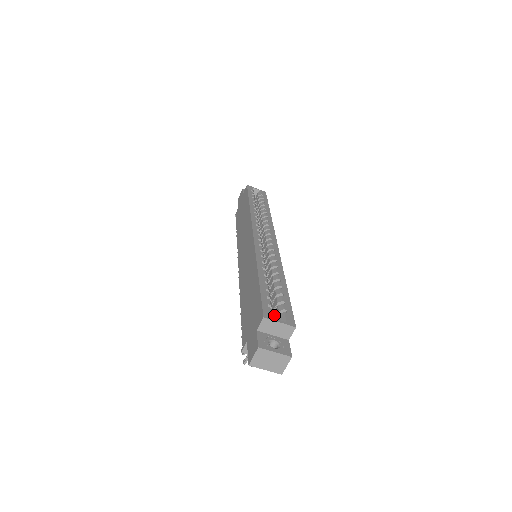
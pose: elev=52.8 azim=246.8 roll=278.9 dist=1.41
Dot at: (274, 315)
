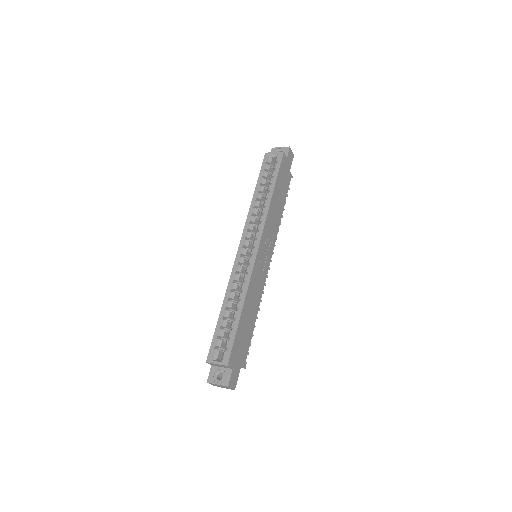
Dot at: occluded
